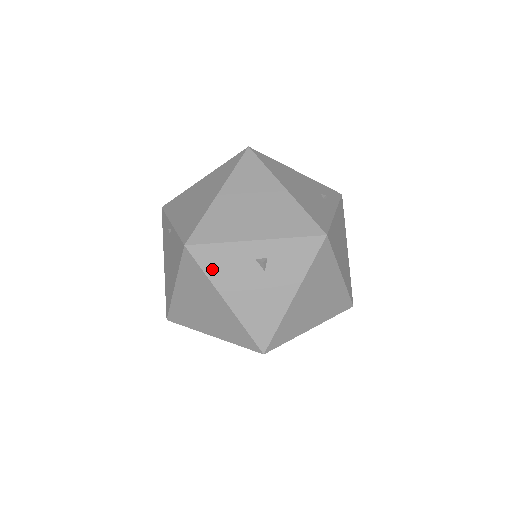
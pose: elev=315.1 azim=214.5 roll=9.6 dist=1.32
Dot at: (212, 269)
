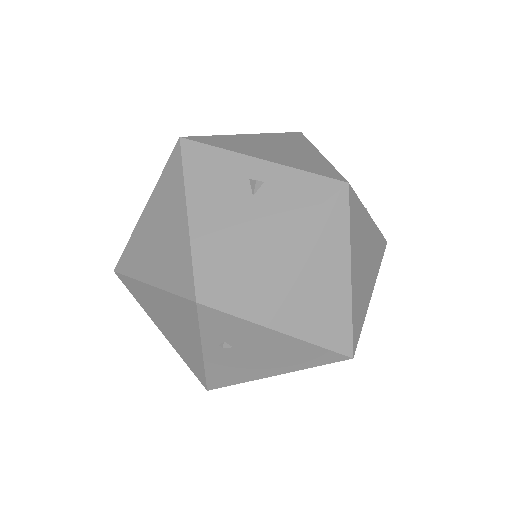
Dot at: (194, 171)
